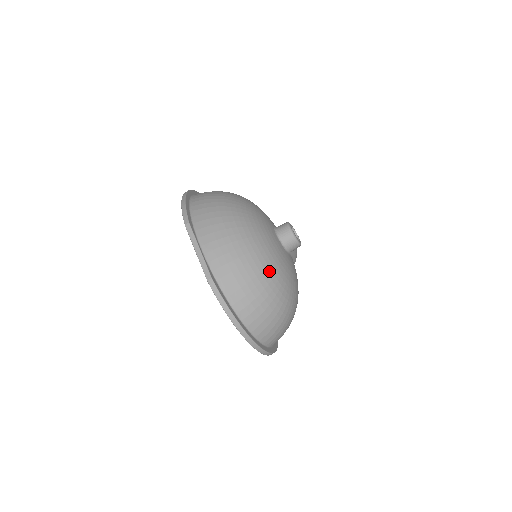
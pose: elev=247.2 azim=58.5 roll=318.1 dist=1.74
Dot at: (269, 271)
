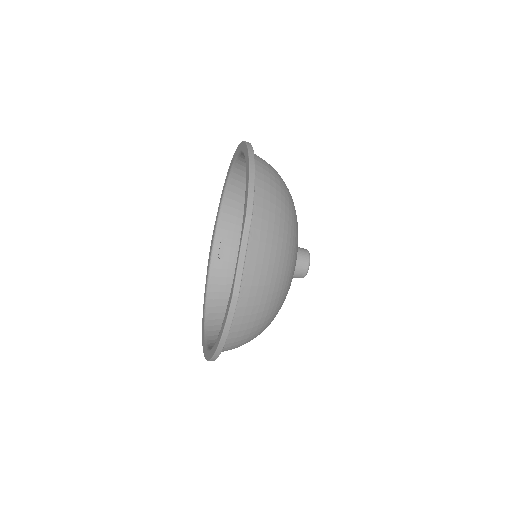
Dot at: (278, 306)
